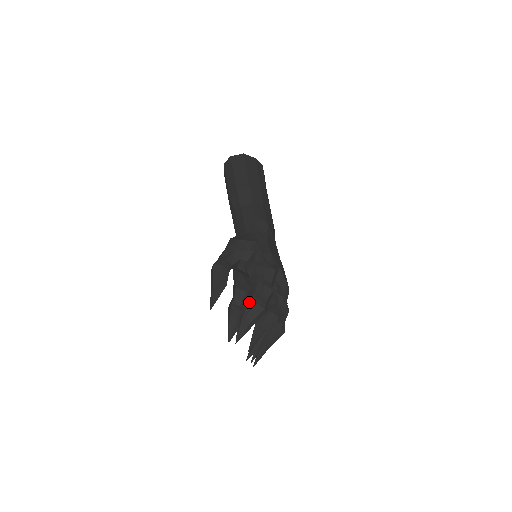
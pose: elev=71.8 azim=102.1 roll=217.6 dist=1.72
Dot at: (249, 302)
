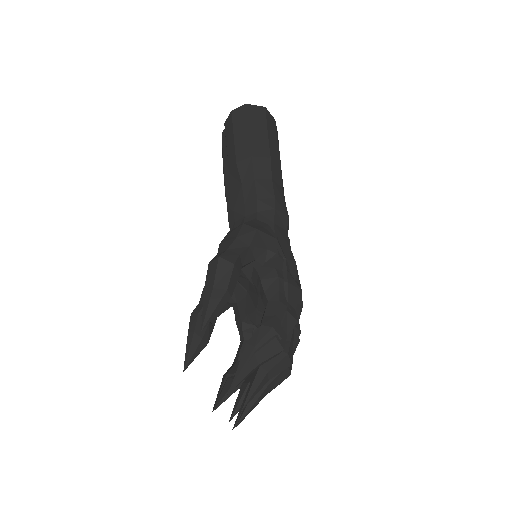
Dot at: (265, 333)
